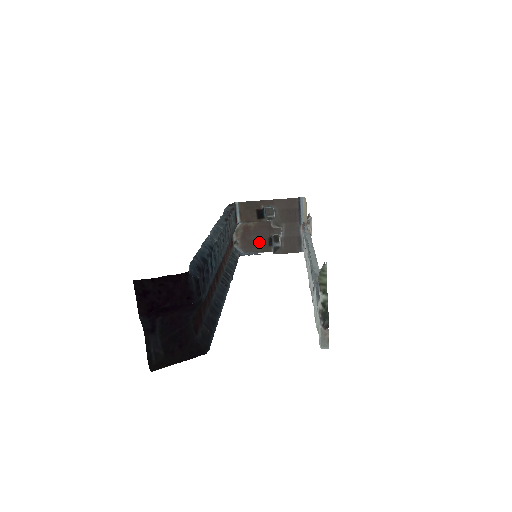
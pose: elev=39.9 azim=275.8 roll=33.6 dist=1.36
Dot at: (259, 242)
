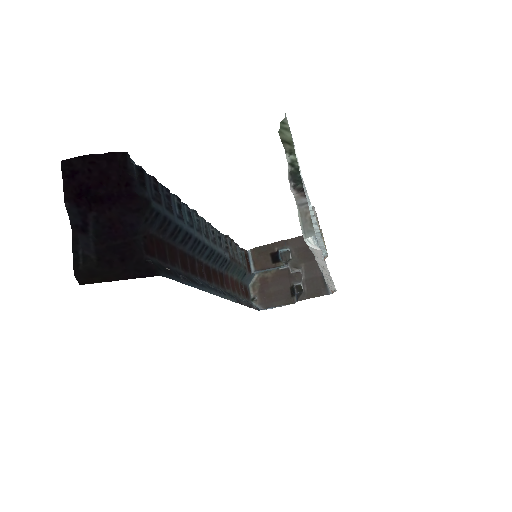
Dot at: (280, 294)
